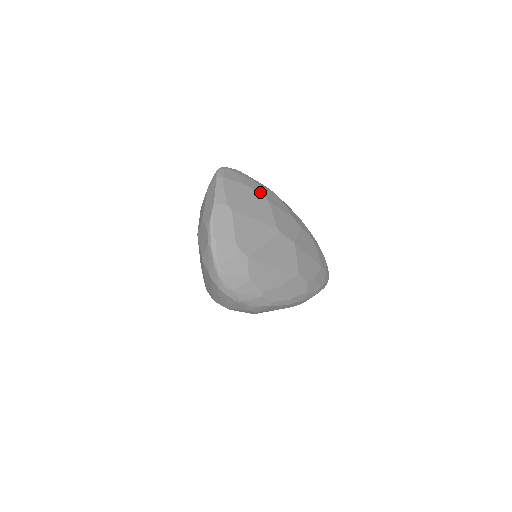
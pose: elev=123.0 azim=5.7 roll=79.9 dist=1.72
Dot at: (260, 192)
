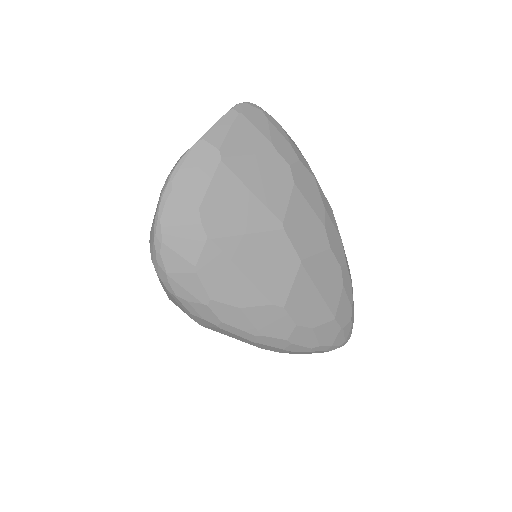
Dot at: (288, 163)
